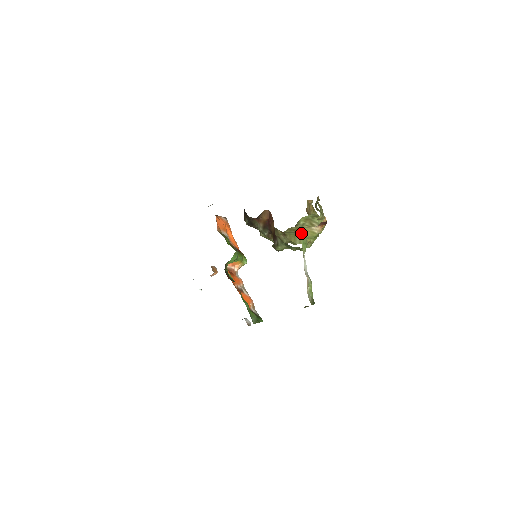
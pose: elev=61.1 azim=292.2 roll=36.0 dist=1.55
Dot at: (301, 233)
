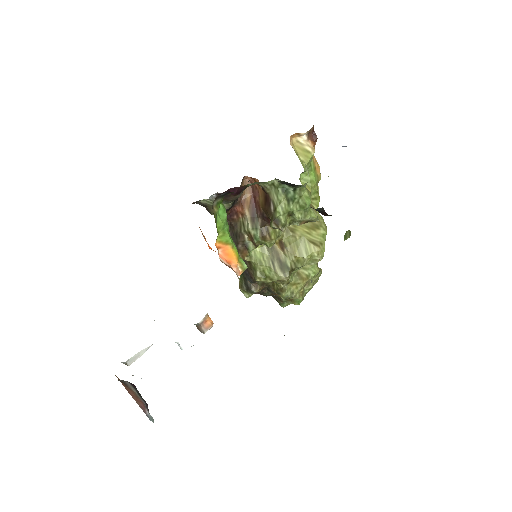
Dot at: occluded
